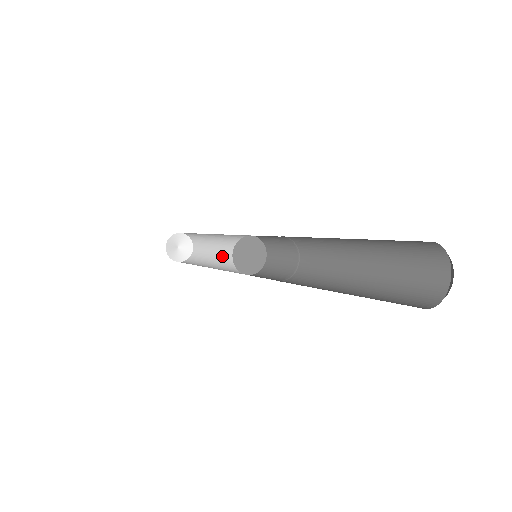
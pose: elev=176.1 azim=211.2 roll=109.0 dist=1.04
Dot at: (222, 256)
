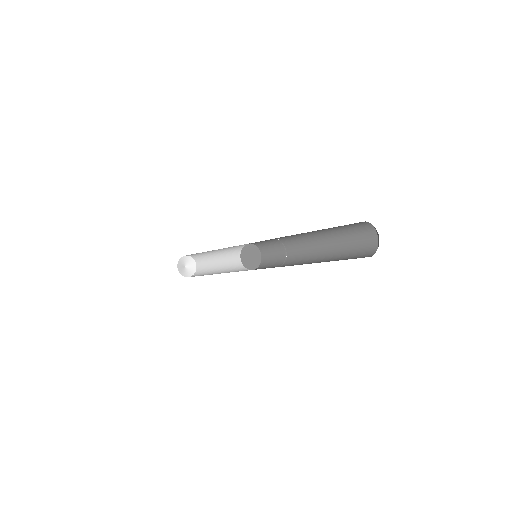
Dot at: (221, 271)
